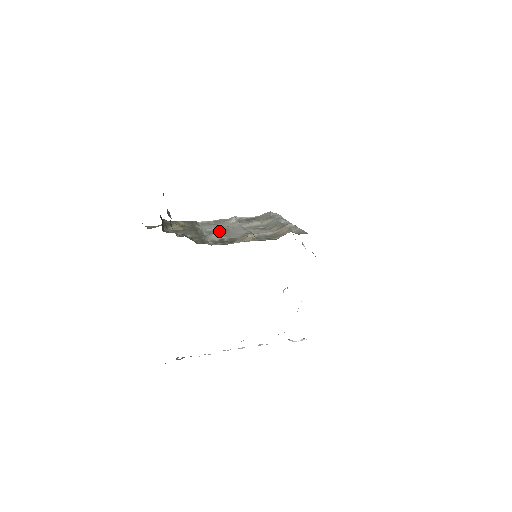
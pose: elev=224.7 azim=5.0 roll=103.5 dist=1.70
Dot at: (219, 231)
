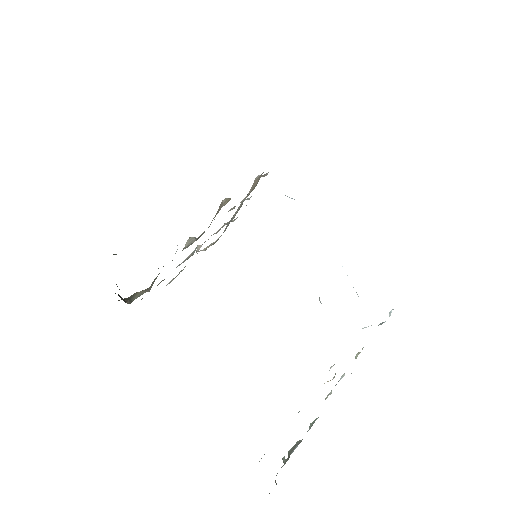
Dot at: (189, 238)
